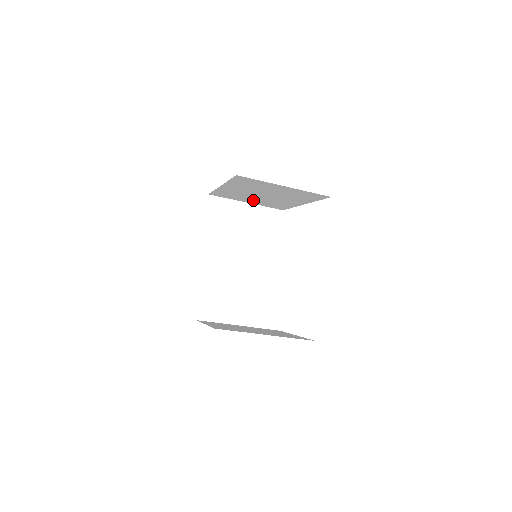
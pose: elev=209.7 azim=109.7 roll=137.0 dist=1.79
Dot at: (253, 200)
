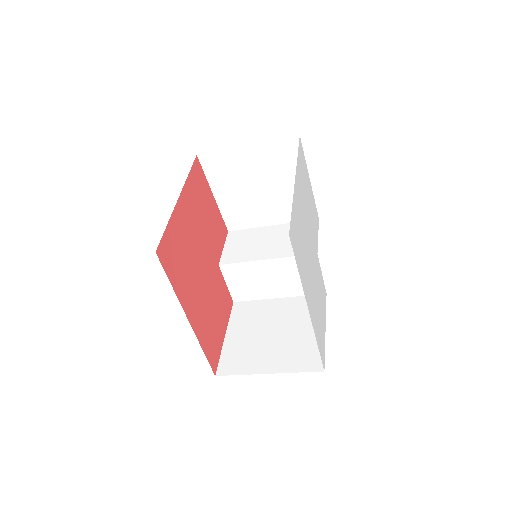
Dot at: occluded
